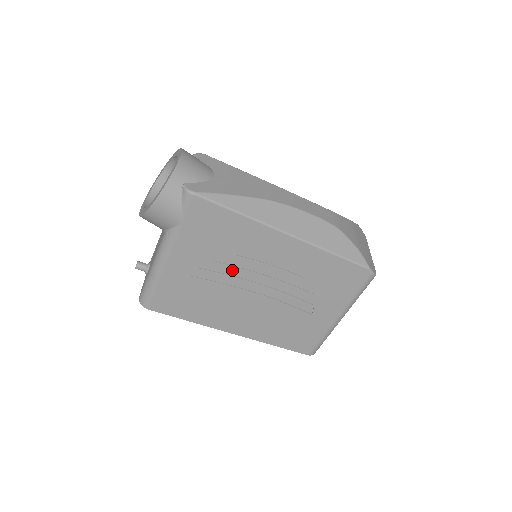
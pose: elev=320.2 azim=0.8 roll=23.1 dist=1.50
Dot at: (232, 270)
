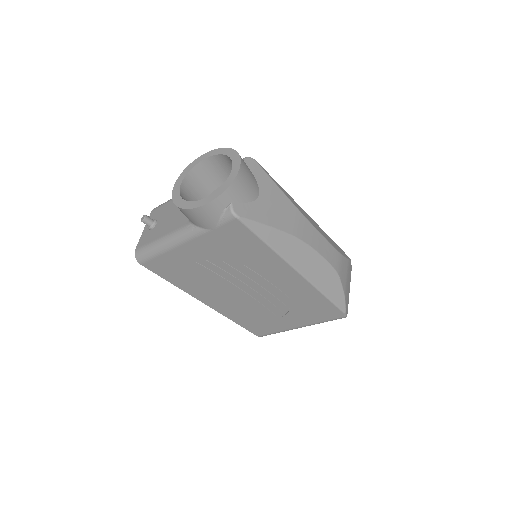
Dot at: (234, 272)
